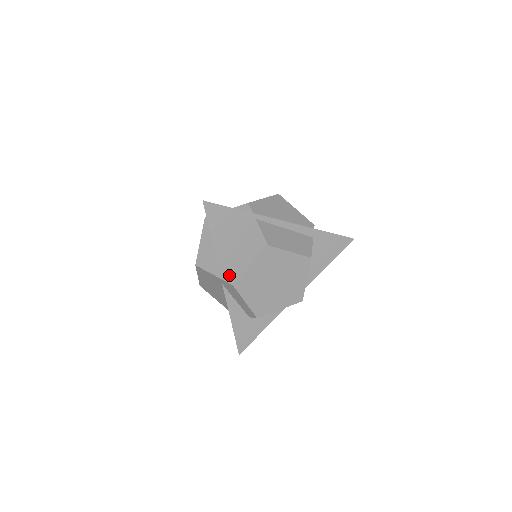
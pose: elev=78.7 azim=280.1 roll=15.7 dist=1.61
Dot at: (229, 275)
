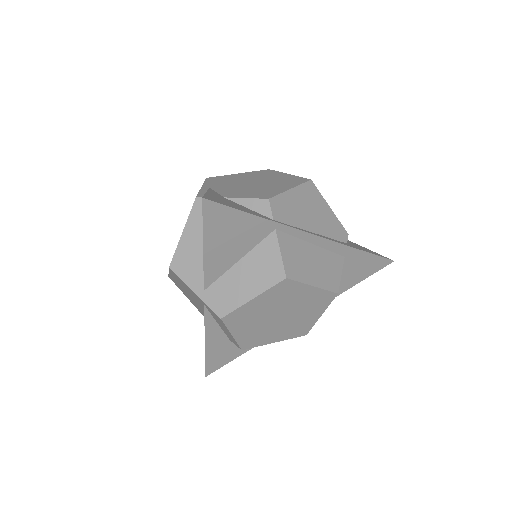
Dot at: (218, 302)
